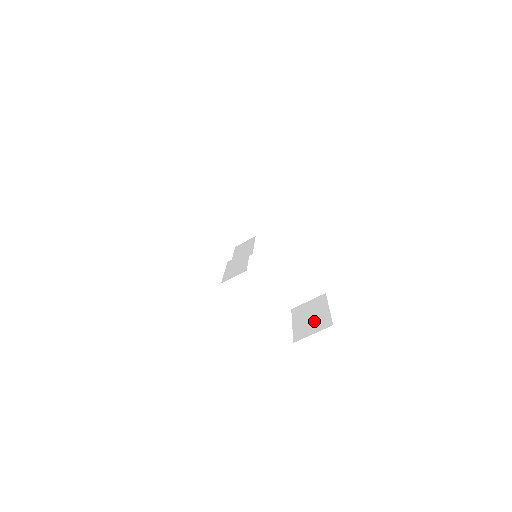
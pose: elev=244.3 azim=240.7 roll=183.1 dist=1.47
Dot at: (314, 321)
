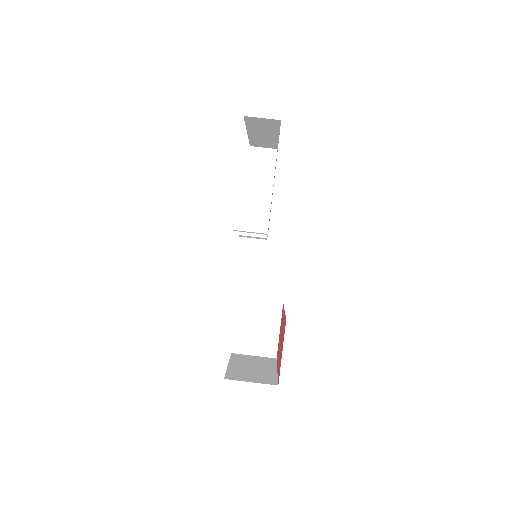
Dot at: (256, 373)
